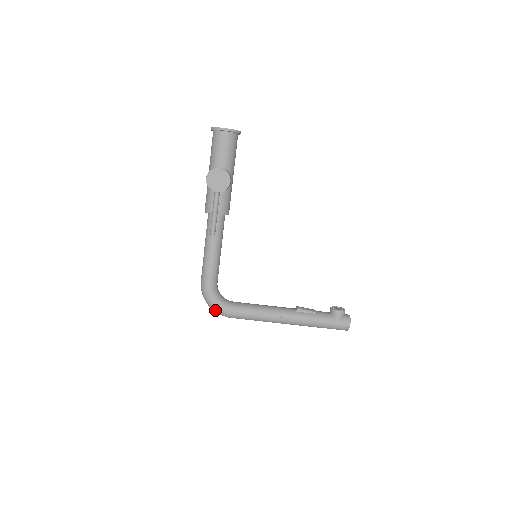
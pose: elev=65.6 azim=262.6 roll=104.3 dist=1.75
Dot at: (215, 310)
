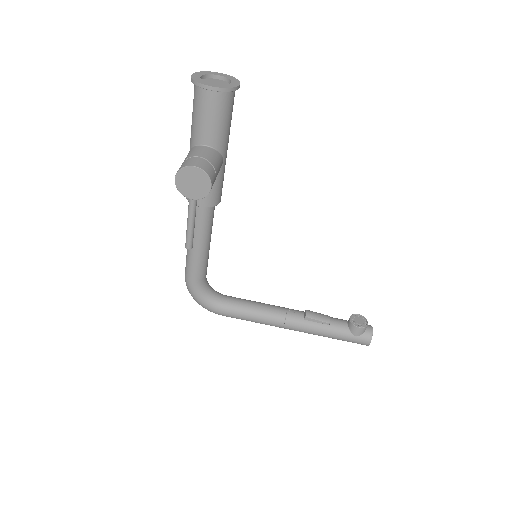
Dot at: occluded
